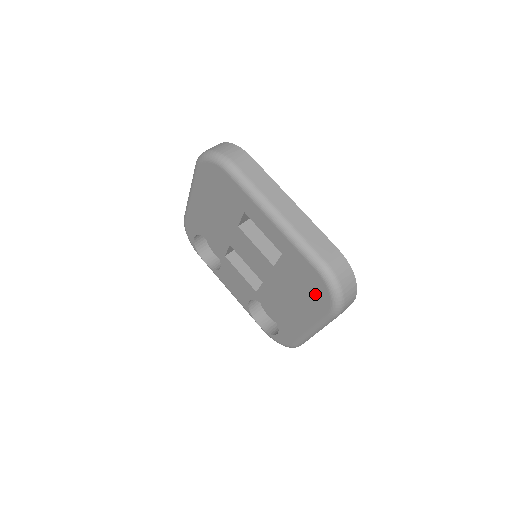
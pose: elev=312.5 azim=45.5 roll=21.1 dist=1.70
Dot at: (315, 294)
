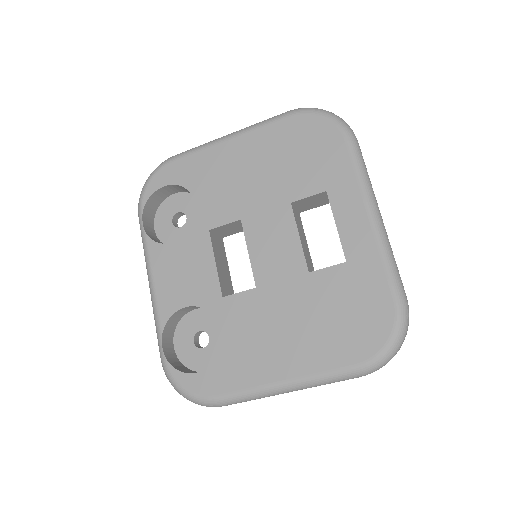
Dot at: (359, 331)
